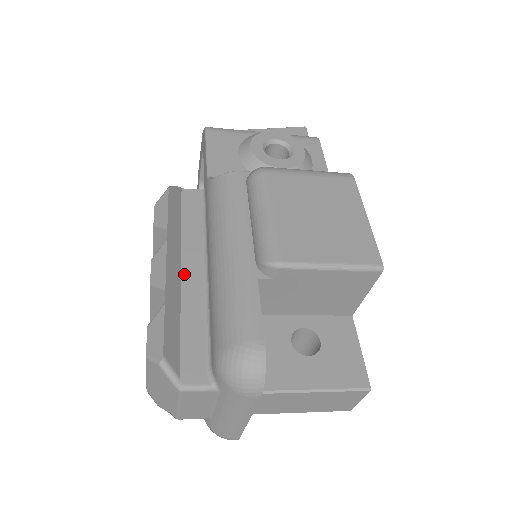
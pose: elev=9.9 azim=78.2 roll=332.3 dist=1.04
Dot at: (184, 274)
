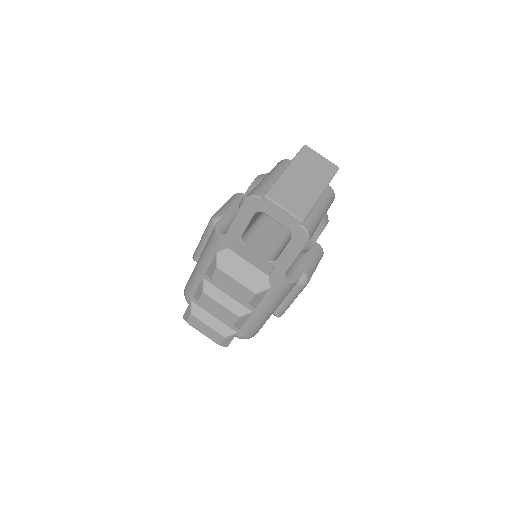
Dot at: occluded
